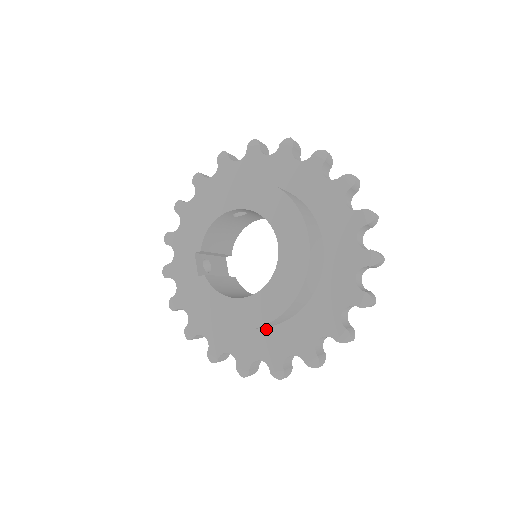
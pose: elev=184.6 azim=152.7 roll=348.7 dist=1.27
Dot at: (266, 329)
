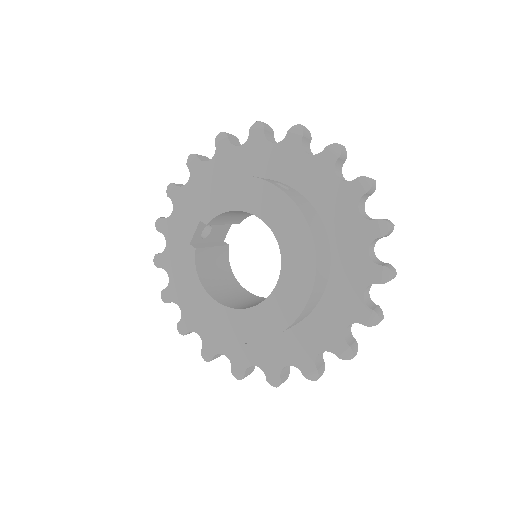
Dot at: occluded
